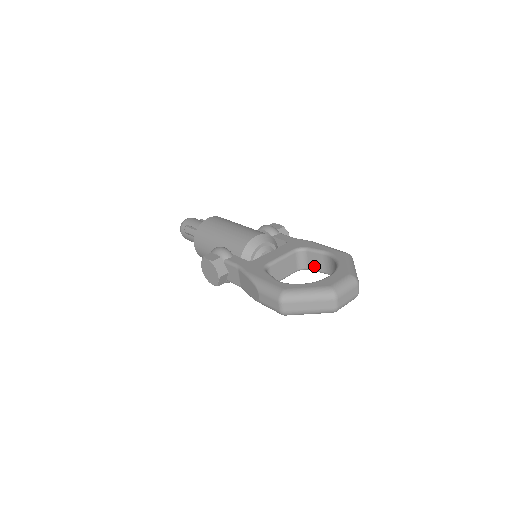
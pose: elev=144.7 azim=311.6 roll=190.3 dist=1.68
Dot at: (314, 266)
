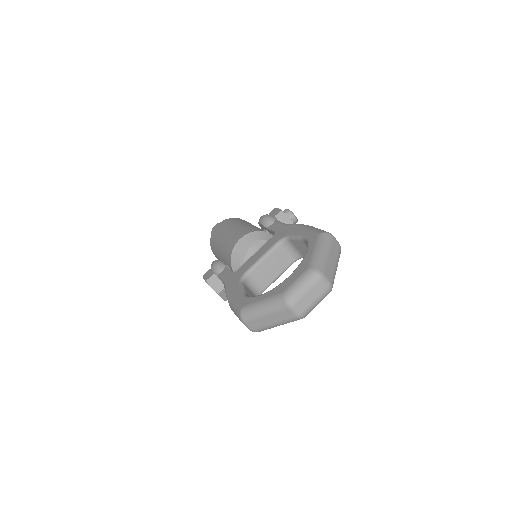
Dot at: (305, 253)
